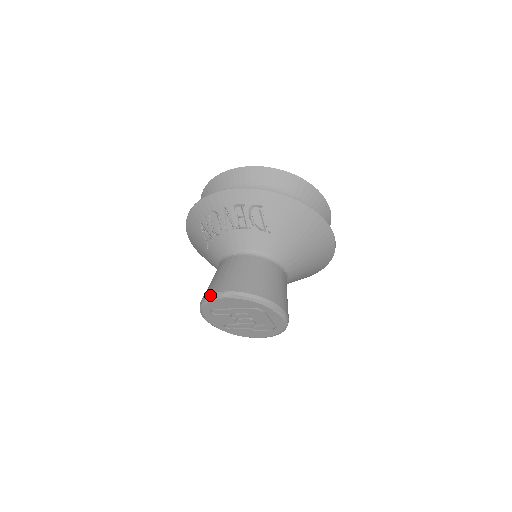
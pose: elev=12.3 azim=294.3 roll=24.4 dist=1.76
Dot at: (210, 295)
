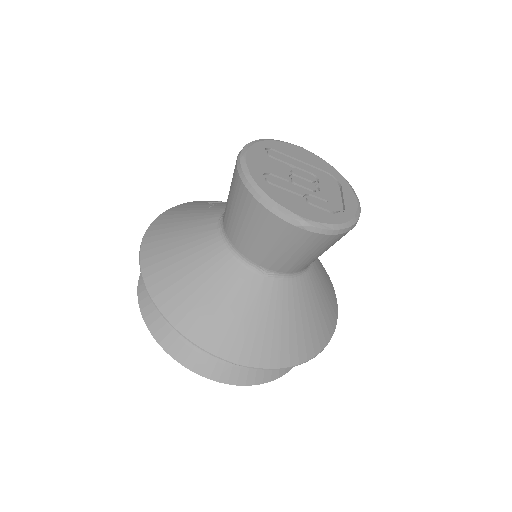
Dot at: occluded
